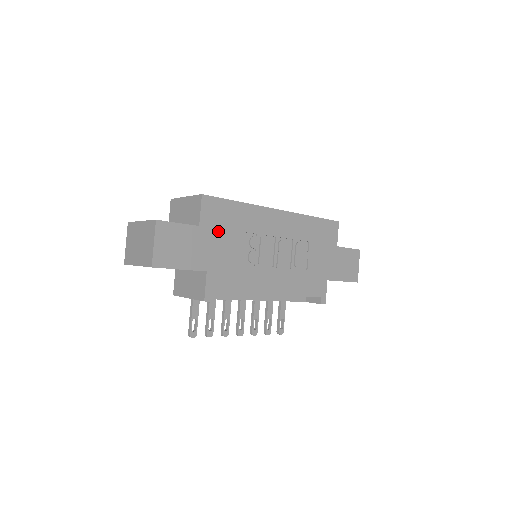
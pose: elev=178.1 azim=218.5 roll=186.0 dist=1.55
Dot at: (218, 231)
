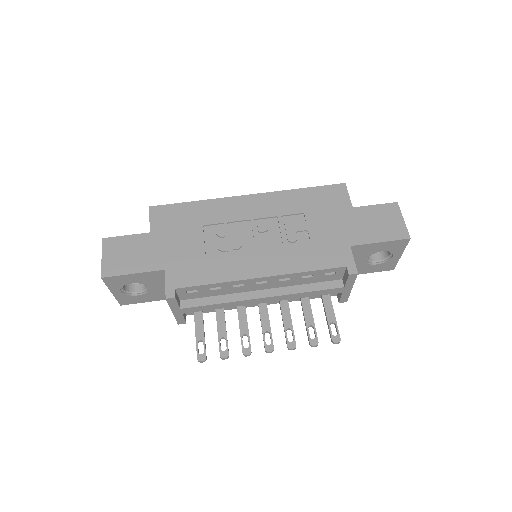
Dot at: (173, 232)
